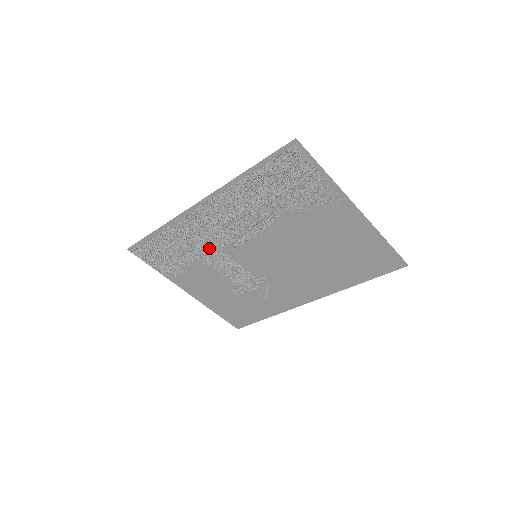
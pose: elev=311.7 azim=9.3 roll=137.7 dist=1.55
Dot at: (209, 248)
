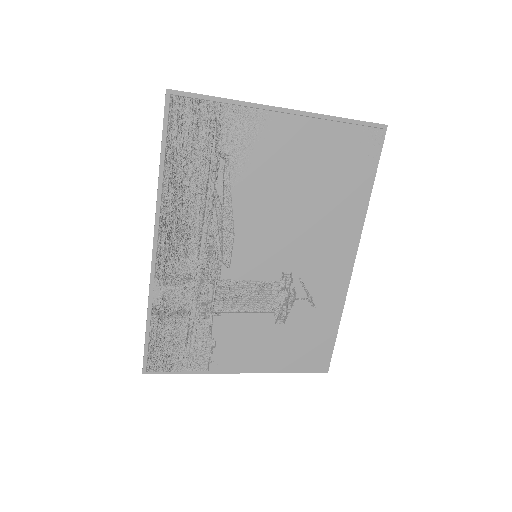
Dot at: (209, 292)
